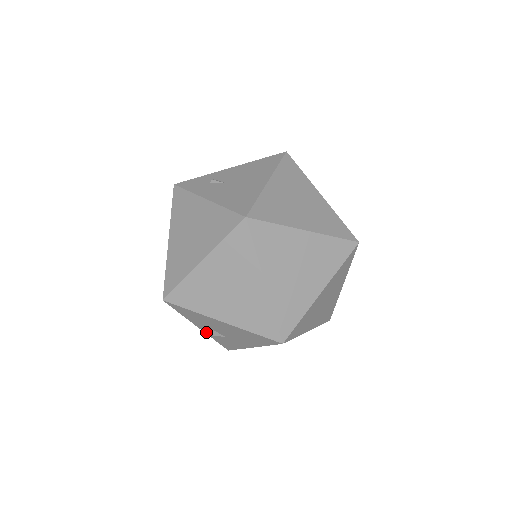
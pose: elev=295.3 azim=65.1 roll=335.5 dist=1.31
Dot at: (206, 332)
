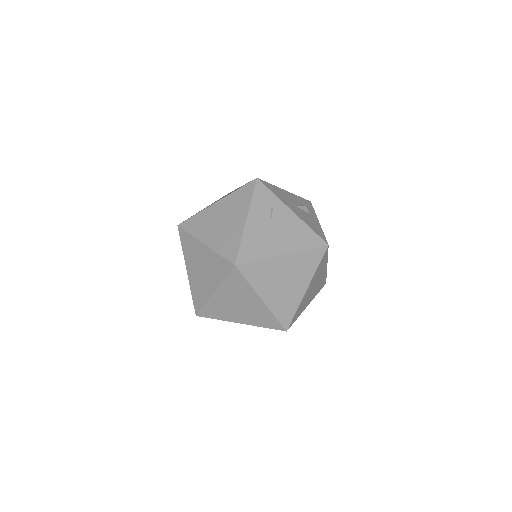
Dot at: occluded
